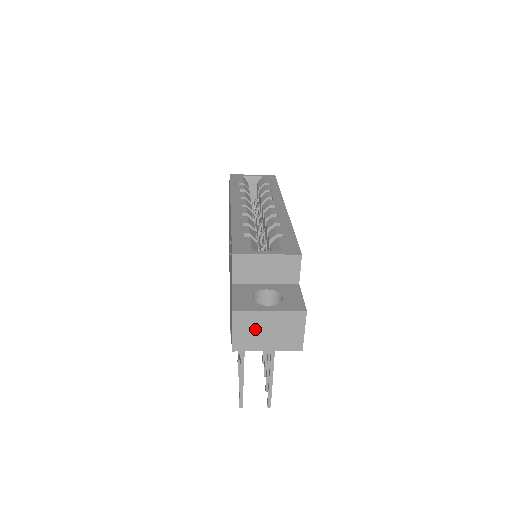
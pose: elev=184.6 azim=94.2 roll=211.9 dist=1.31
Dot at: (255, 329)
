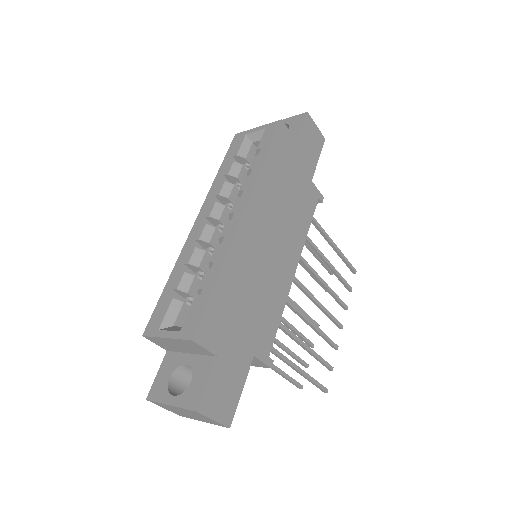
Dot at: (176, 410)
